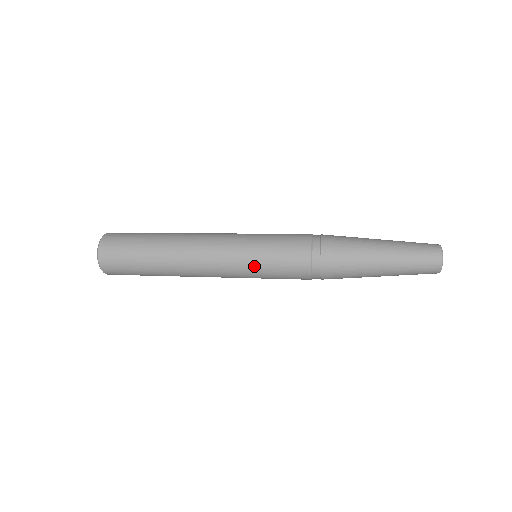
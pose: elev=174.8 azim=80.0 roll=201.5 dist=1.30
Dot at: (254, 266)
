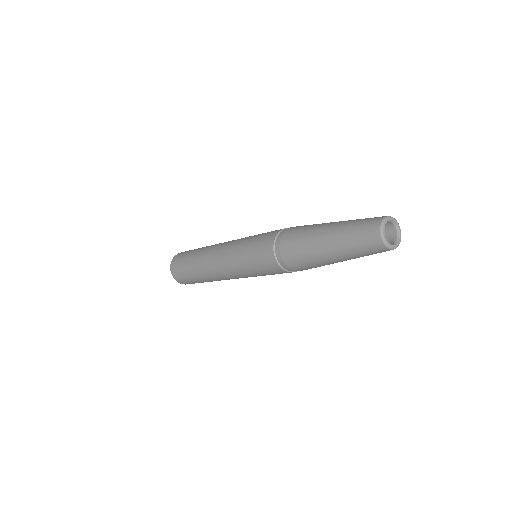
Dot at: (247, 271)
